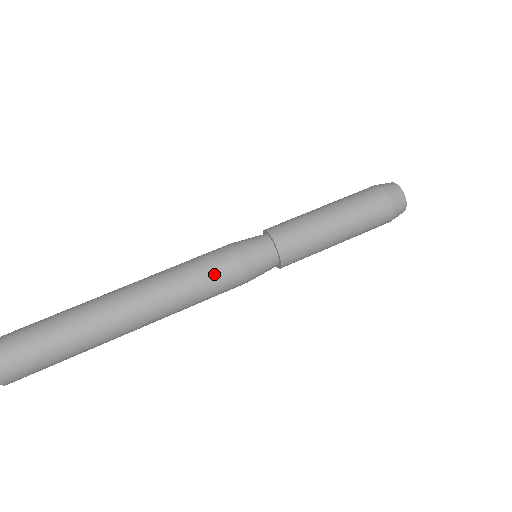
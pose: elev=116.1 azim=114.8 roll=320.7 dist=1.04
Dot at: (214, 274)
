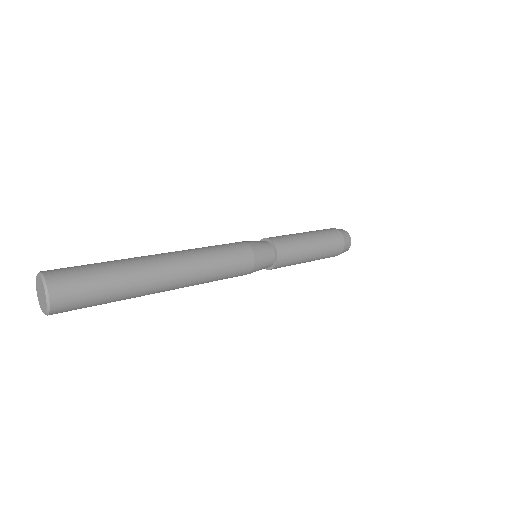
Dot at: (234, 254)
